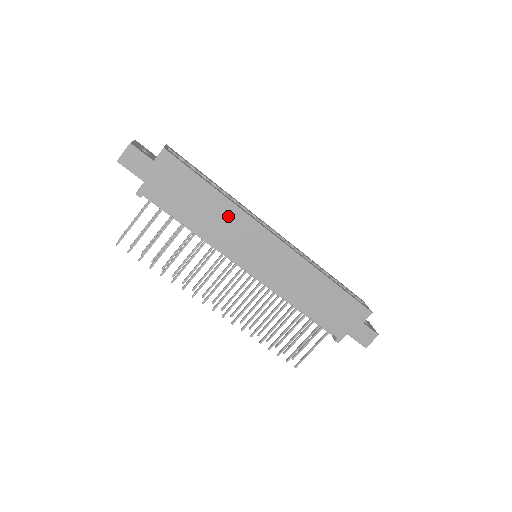
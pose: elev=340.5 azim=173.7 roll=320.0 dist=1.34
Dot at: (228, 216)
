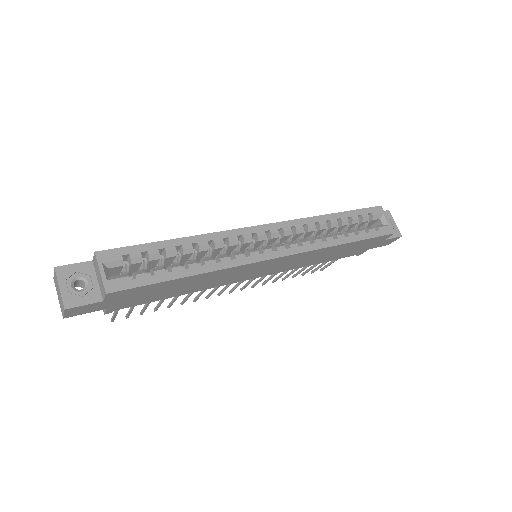
Dot at: (215, 276)
